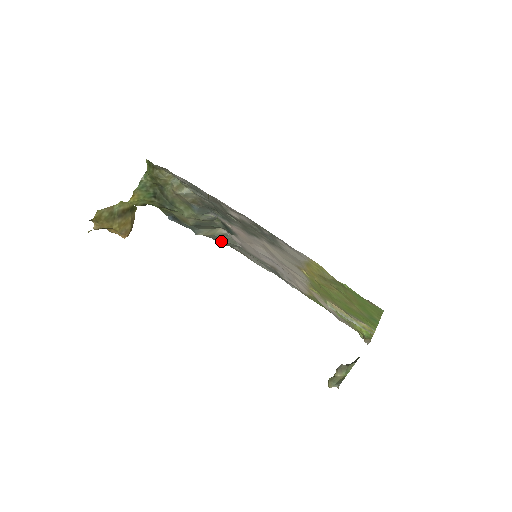
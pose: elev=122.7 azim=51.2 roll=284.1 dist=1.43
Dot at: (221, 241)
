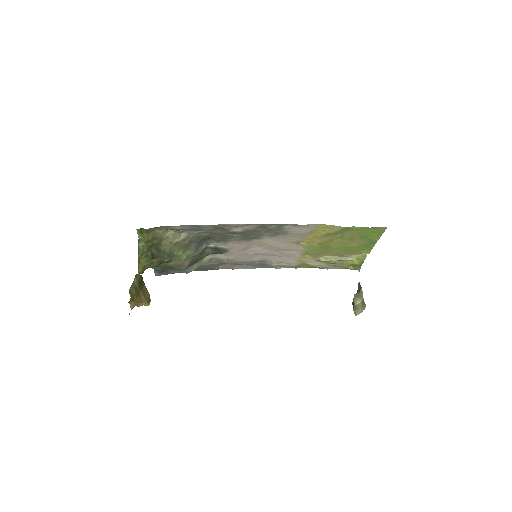
Dot at: (208, 267)
